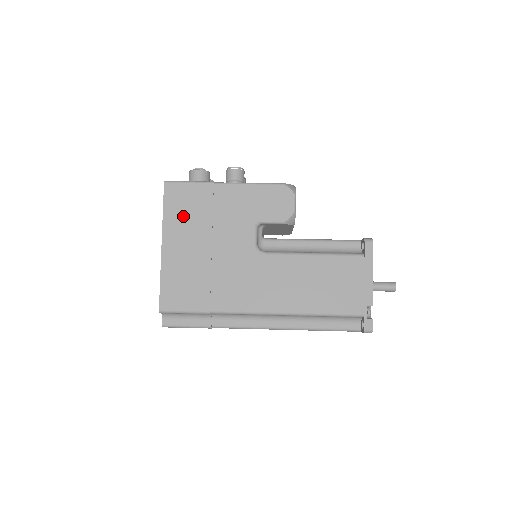
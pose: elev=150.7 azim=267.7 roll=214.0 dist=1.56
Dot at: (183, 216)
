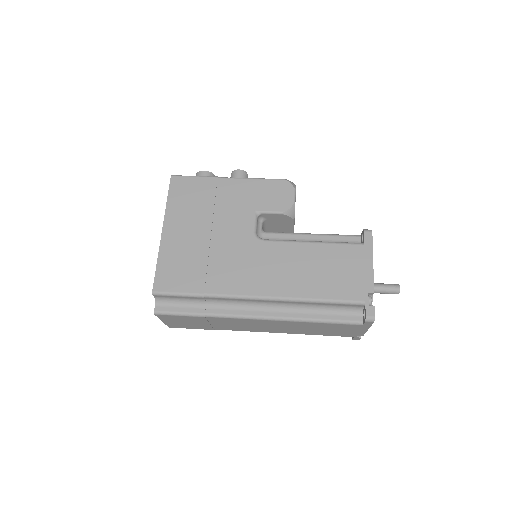
Dot at: (186, 205)
